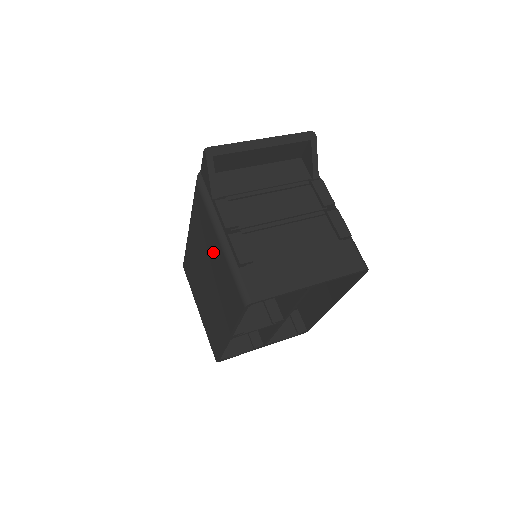
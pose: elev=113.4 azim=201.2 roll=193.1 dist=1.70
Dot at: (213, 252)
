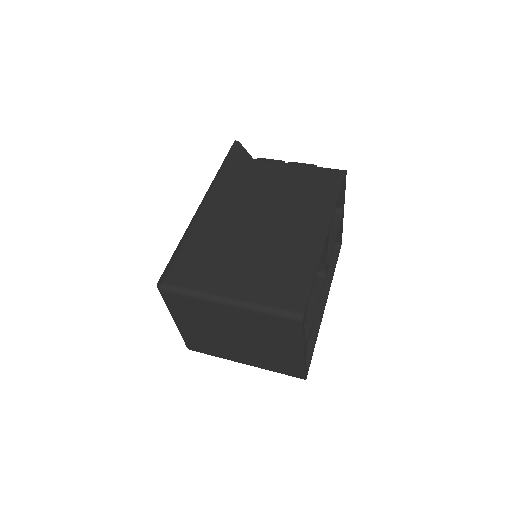
Dot at: (275, 180)
